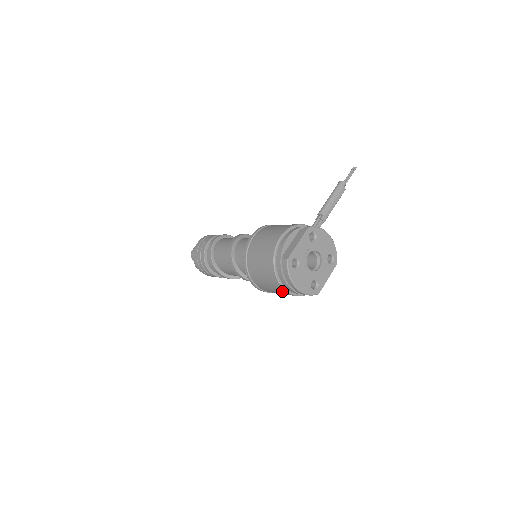
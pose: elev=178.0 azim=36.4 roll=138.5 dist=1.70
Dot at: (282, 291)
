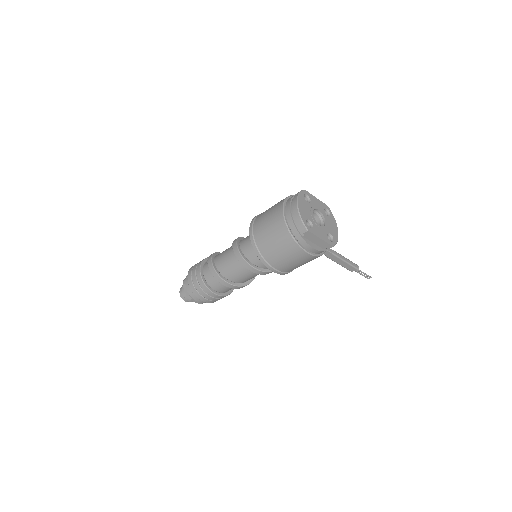
Dot at: (278, 218)
